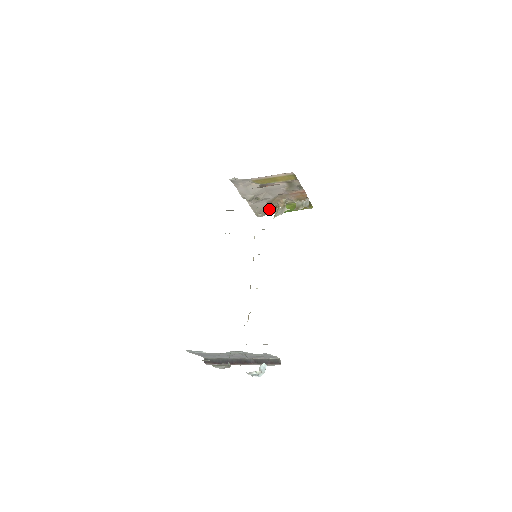
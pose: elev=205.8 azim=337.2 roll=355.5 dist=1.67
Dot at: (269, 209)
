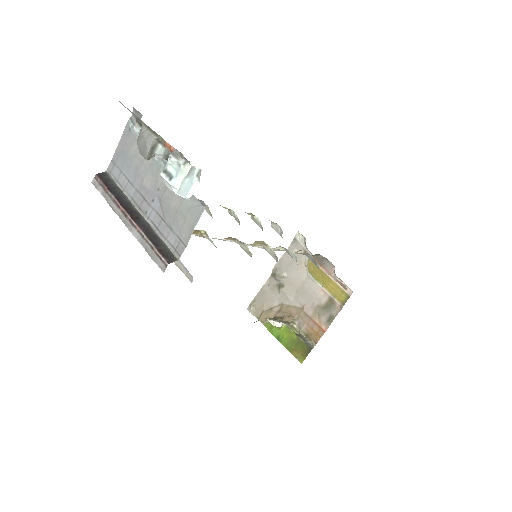
Dot at: (268, 313)
